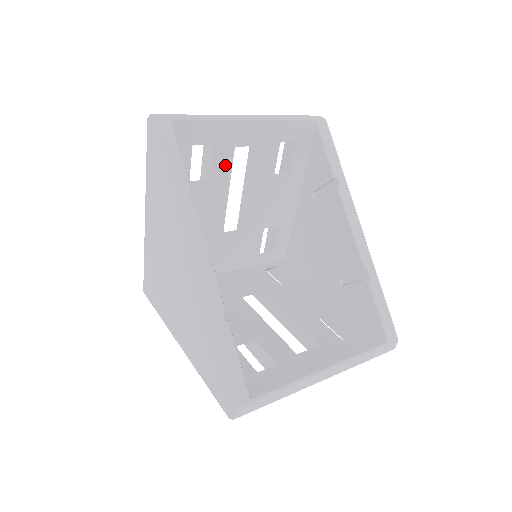
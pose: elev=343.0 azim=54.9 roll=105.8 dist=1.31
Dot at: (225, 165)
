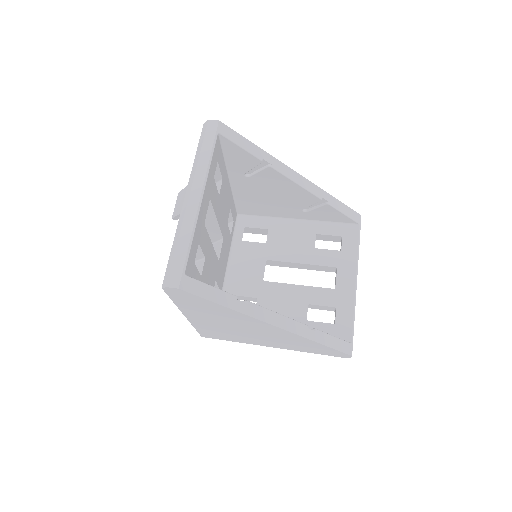
Dot at: (206, 239)
